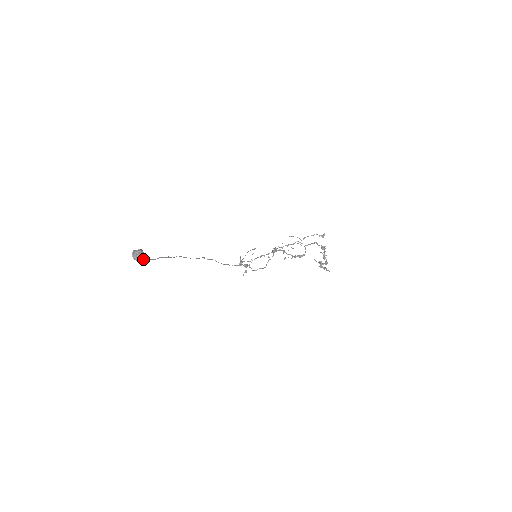
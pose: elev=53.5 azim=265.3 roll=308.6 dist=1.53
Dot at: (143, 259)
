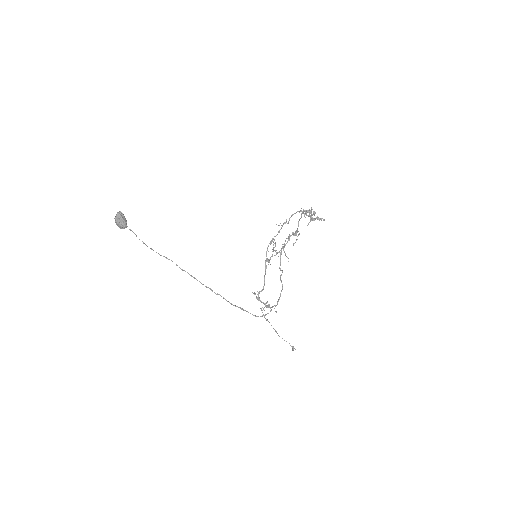
Dot at: (126, 222)
